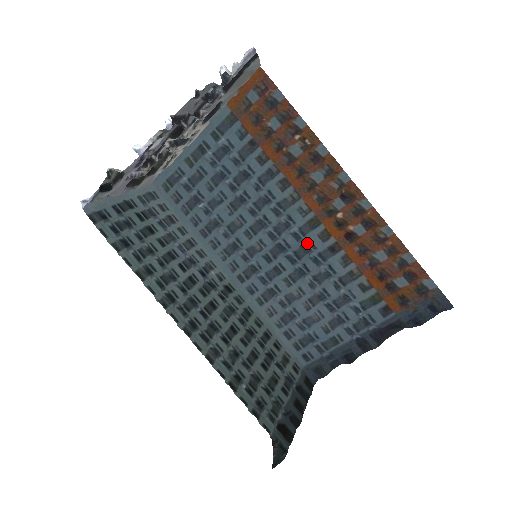
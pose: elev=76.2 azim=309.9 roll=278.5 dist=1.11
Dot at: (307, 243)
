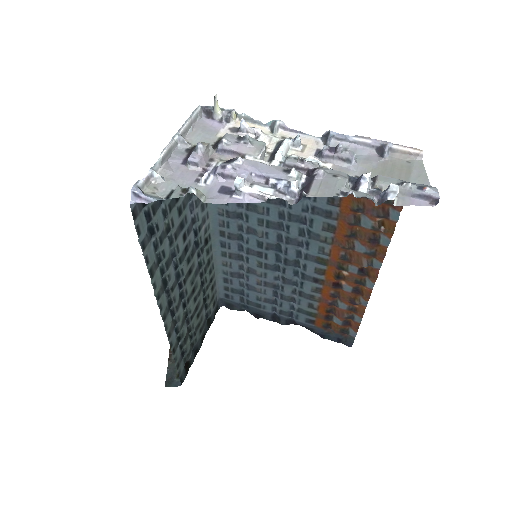
Dot at: (302, 263)
